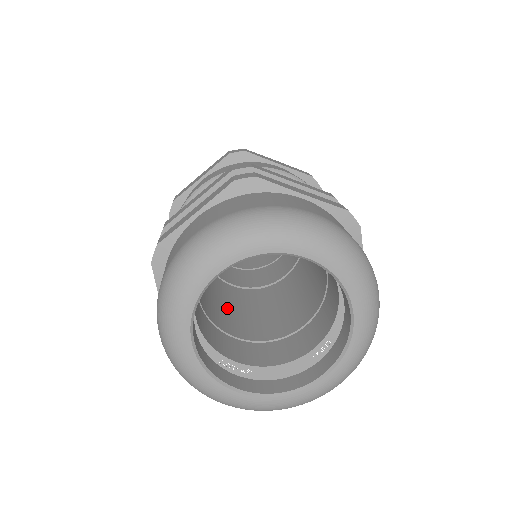
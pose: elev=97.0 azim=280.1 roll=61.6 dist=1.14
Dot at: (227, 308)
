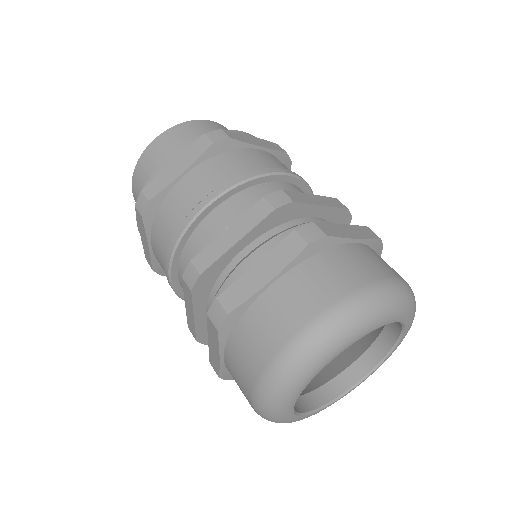
Dot at: occluded
